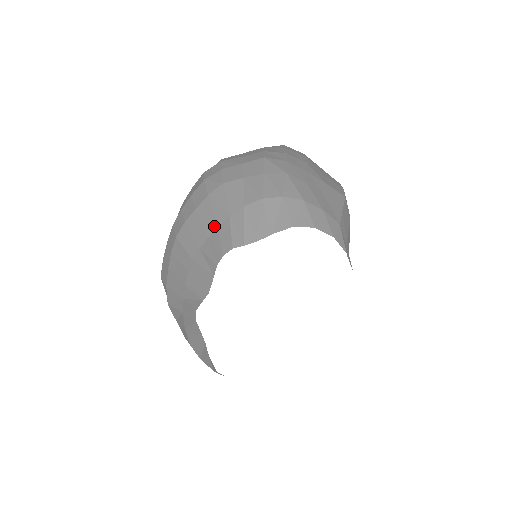
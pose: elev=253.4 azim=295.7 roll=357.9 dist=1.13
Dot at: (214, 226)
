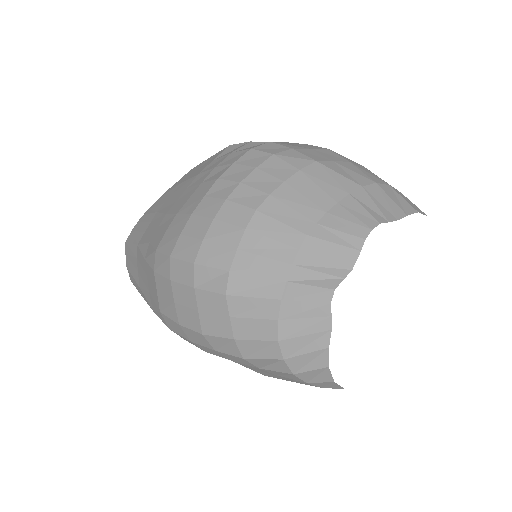
Dot at: (331, 201)
